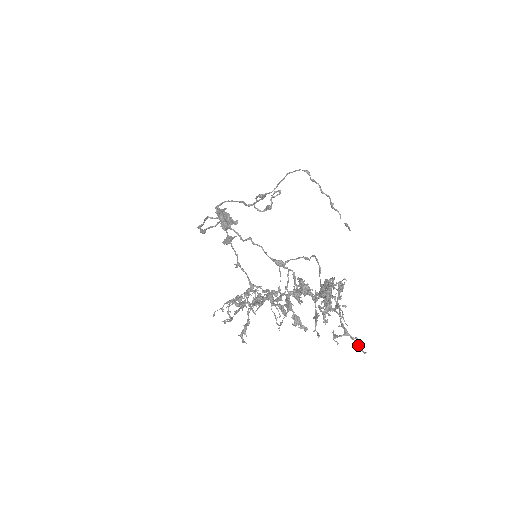
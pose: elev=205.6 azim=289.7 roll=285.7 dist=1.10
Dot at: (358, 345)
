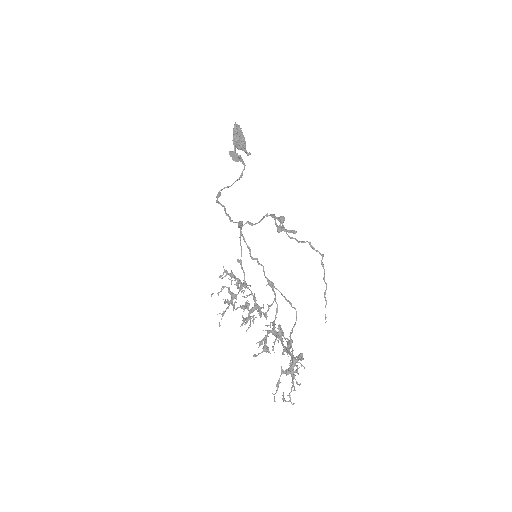
Dot at: occluded
